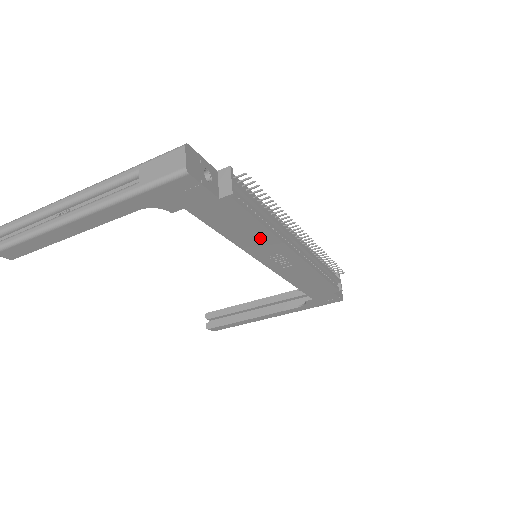
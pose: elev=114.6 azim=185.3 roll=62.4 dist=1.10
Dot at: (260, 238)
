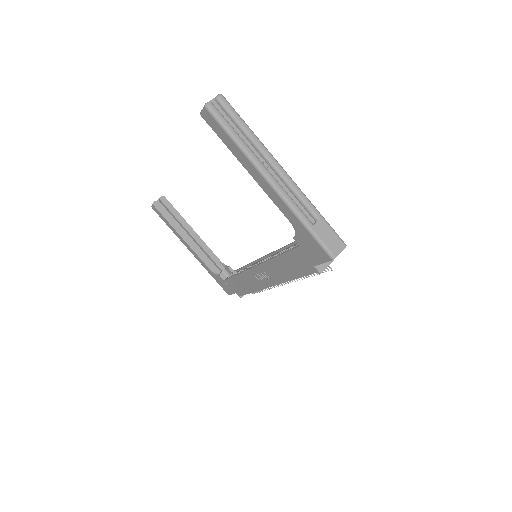
Dot at: (282, 273)
